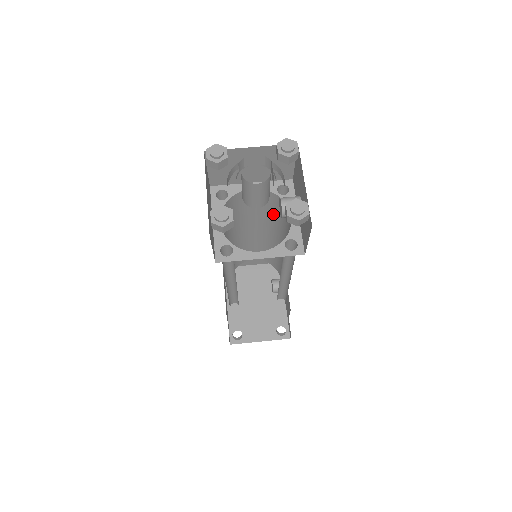
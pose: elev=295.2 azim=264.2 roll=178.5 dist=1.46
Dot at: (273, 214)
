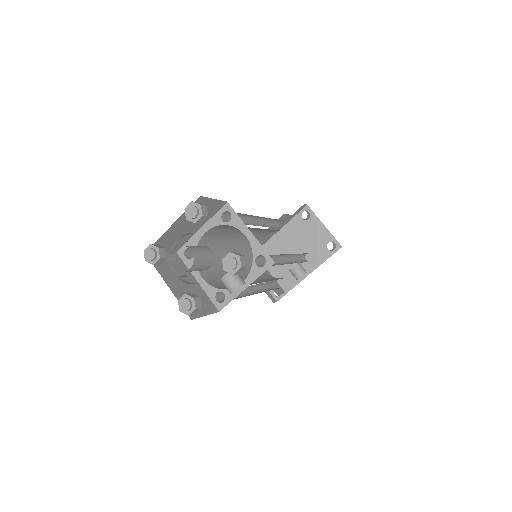
Dot at: occluded
